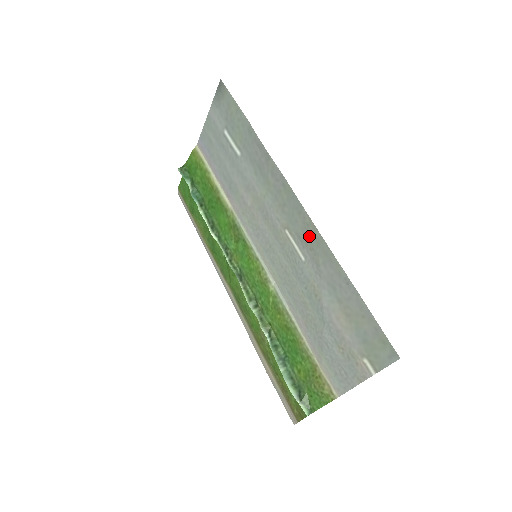
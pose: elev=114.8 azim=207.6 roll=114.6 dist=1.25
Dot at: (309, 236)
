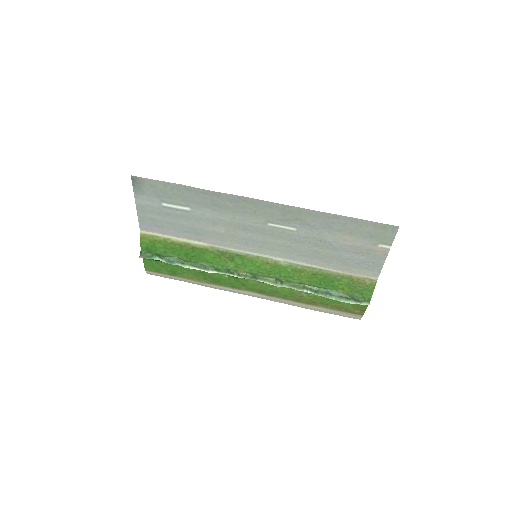
Dot at: (289, 214)
